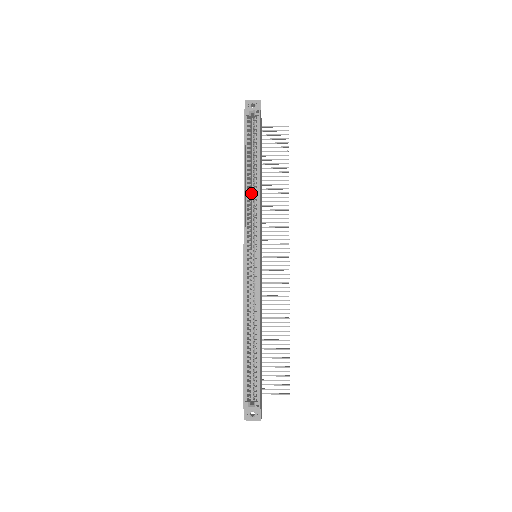
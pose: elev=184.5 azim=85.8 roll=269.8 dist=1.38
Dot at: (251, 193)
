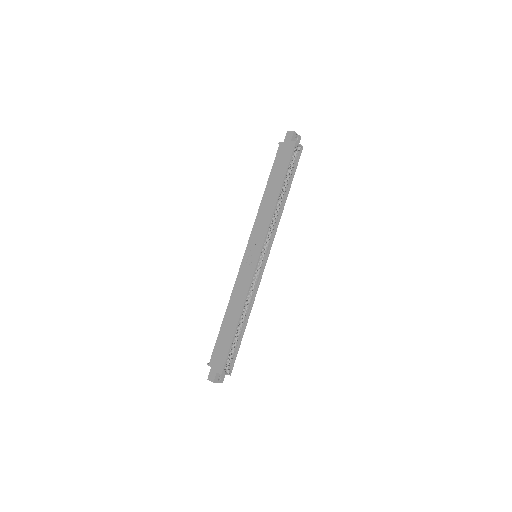
Dot at: occluded
